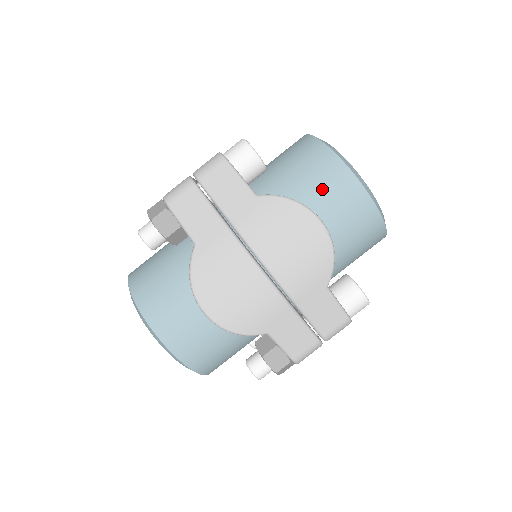
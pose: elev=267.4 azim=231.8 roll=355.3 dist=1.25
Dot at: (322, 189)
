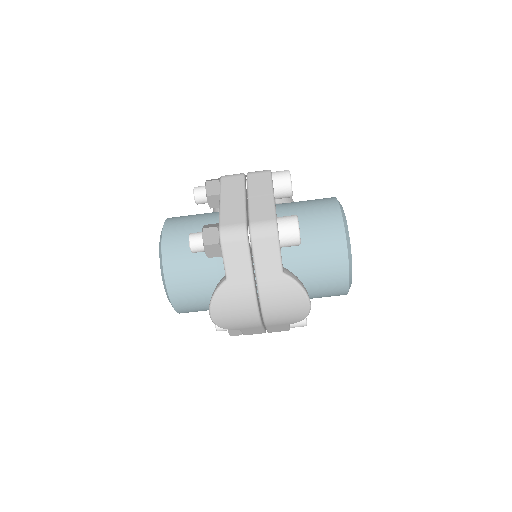
Dot at: (324, 274)
